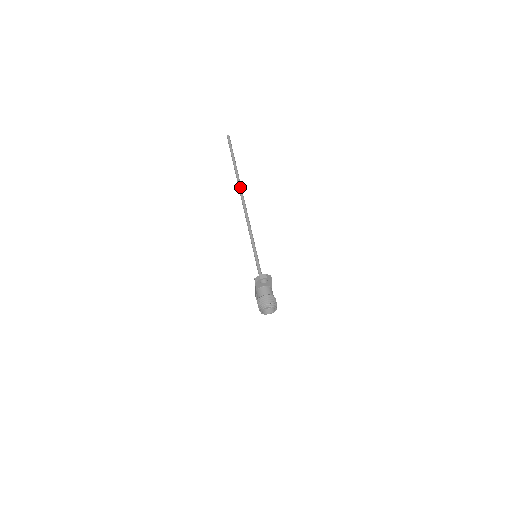
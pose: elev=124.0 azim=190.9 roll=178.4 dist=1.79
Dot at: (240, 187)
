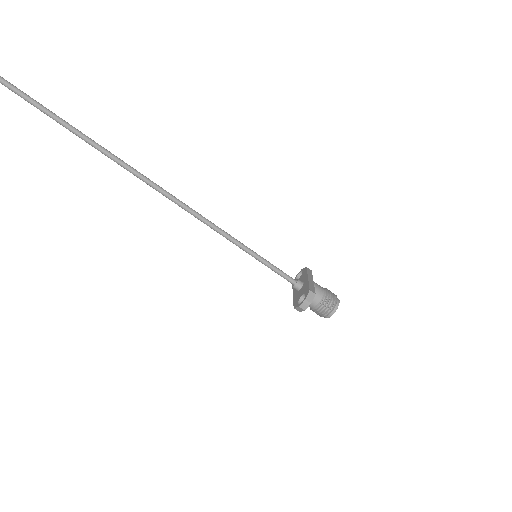
Dot at: (128, 169)
